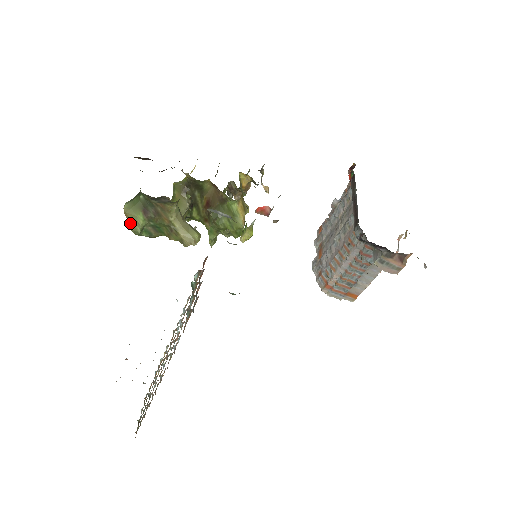
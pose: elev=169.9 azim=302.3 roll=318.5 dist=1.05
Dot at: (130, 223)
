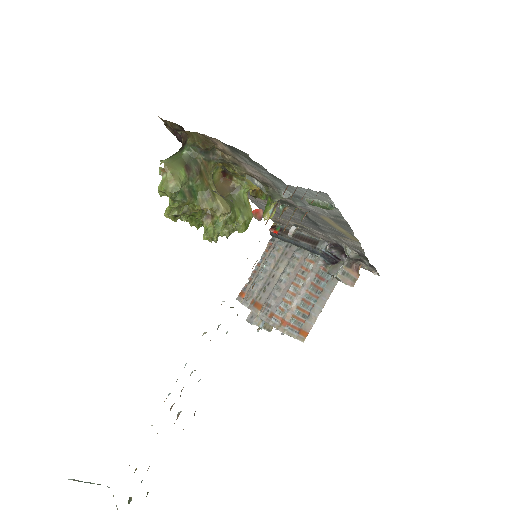
Dot at: (168, 179)
